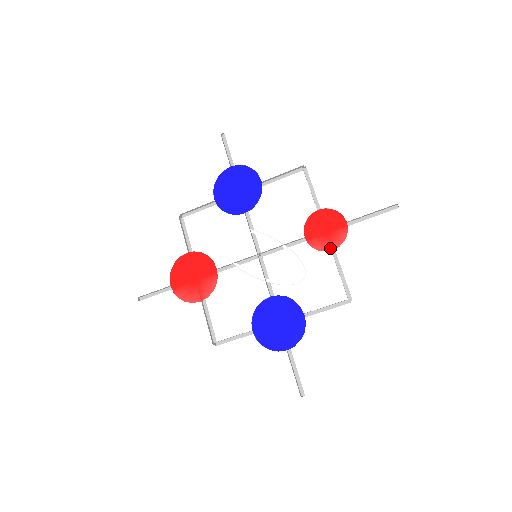
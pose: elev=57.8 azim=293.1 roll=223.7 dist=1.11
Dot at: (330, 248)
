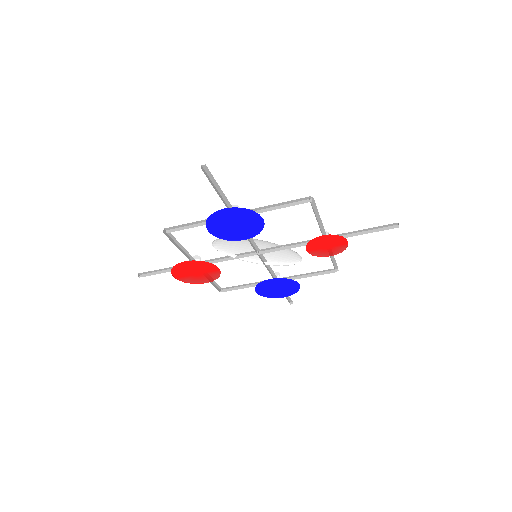
Dot at: (328, 255)
